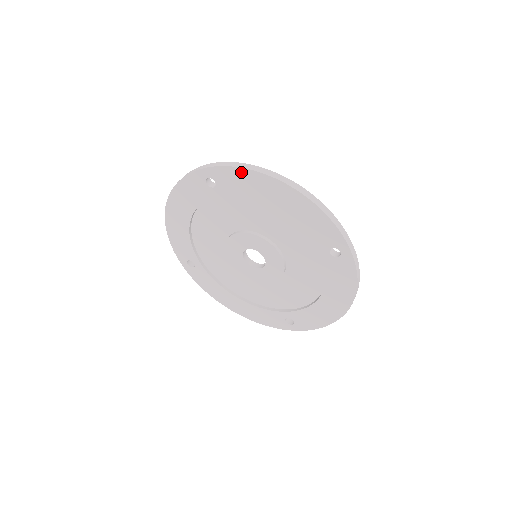
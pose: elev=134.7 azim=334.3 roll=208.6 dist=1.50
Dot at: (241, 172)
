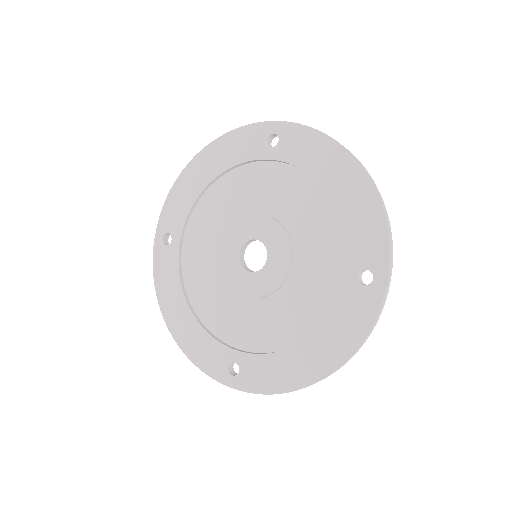
Dot at: (318, 137)
